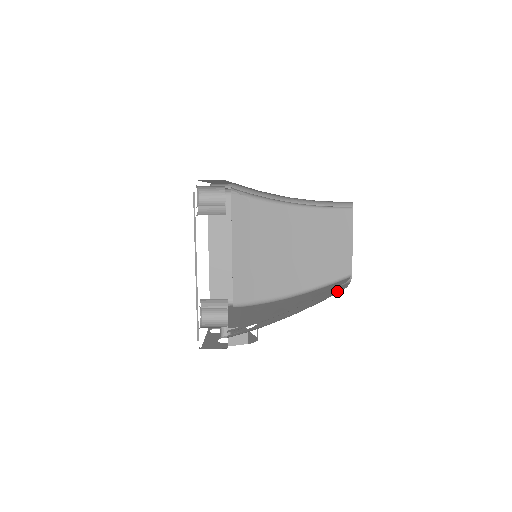
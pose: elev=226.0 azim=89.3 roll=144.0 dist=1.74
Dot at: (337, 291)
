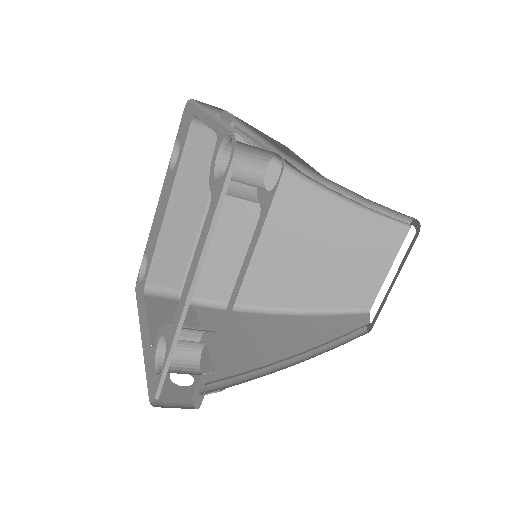
Dot at: occluded
